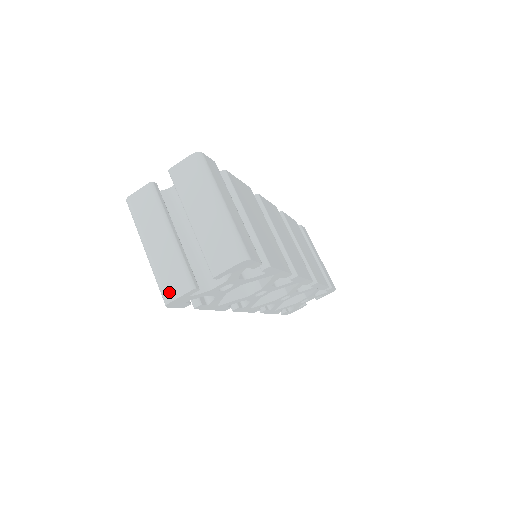
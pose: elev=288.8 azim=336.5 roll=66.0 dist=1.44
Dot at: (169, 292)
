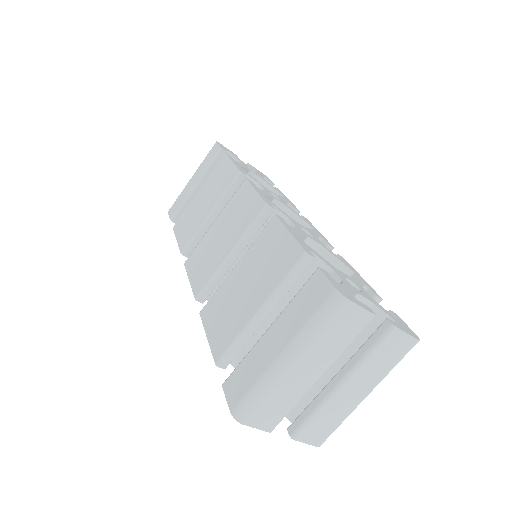
Dot at: (254, 417)
